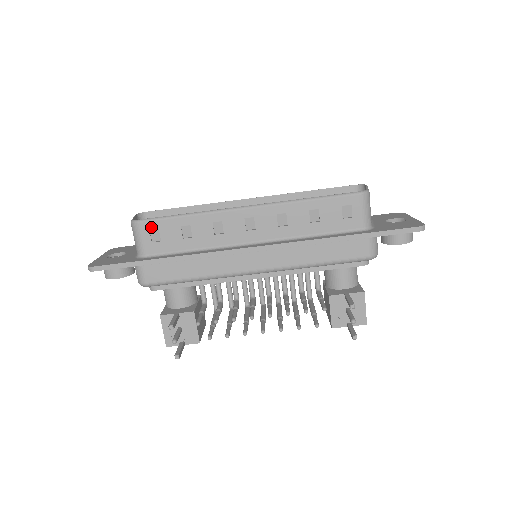
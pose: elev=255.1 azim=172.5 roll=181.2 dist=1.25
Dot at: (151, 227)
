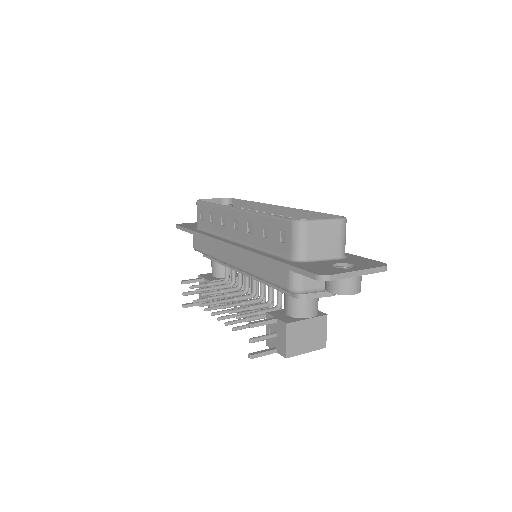
Dot at: (200, 207)
